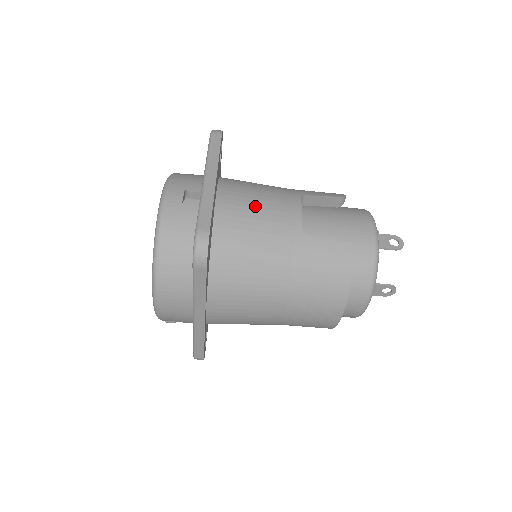
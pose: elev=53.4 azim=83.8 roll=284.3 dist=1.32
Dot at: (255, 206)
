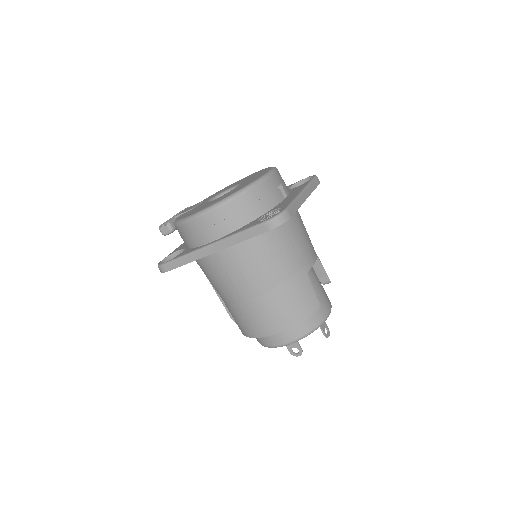
Dot at: (301, 233)
